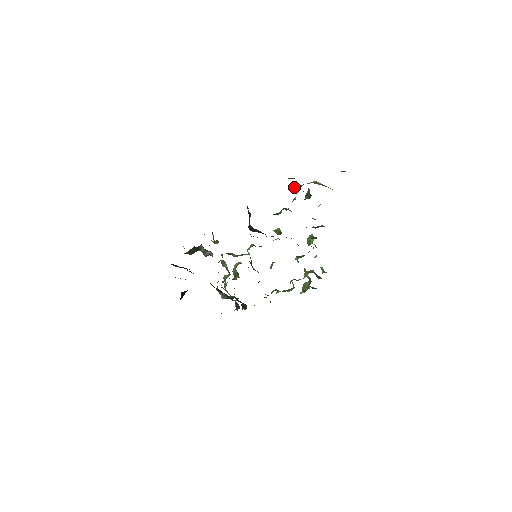
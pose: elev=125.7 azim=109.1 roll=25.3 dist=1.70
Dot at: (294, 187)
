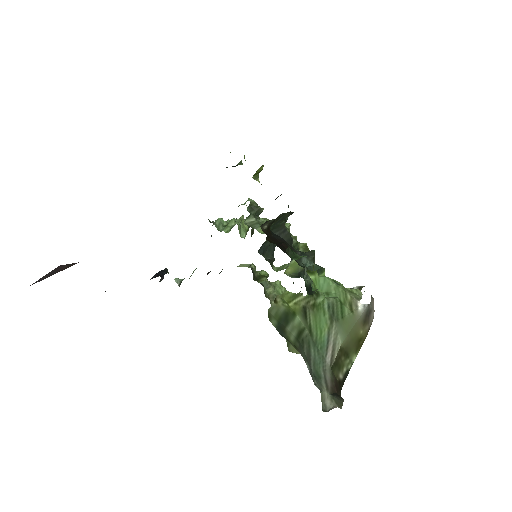
Dot at: (327, 280)
